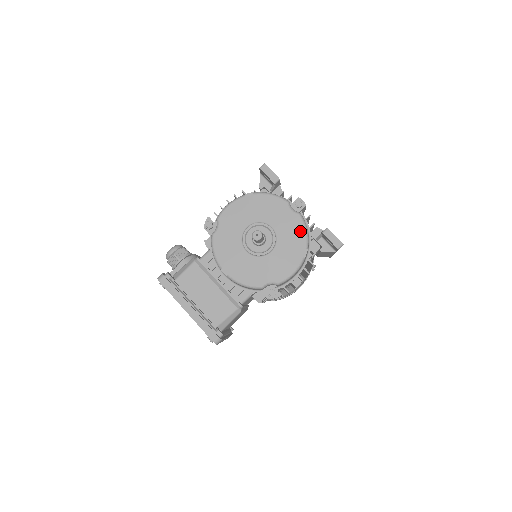
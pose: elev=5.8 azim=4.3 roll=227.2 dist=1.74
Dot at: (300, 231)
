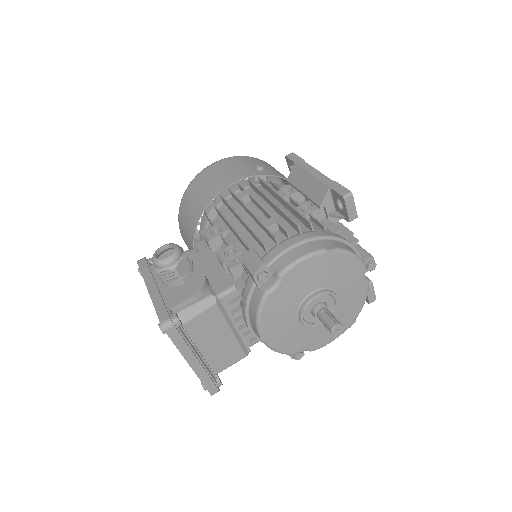
Dot at: (360, 301)
